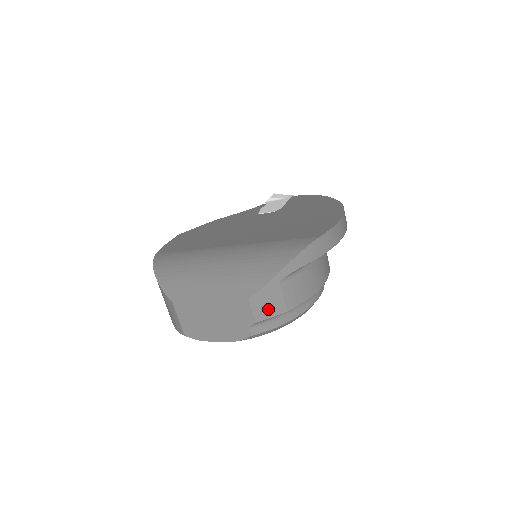
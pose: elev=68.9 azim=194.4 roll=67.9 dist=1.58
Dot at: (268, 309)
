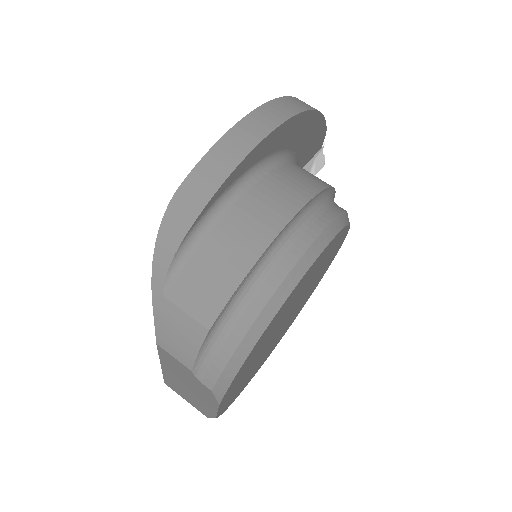
Dot at: (185, 343)
